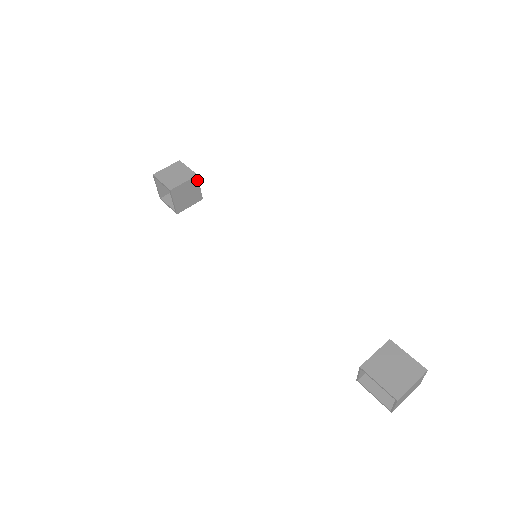
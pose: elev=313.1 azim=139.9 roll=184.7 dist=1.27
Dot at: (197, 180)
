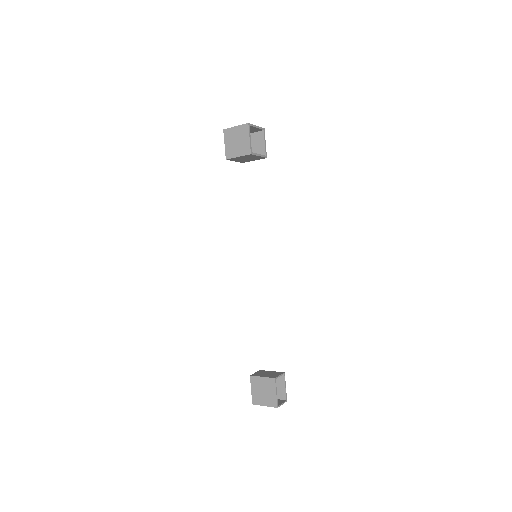
Dot at: (253, 155)
